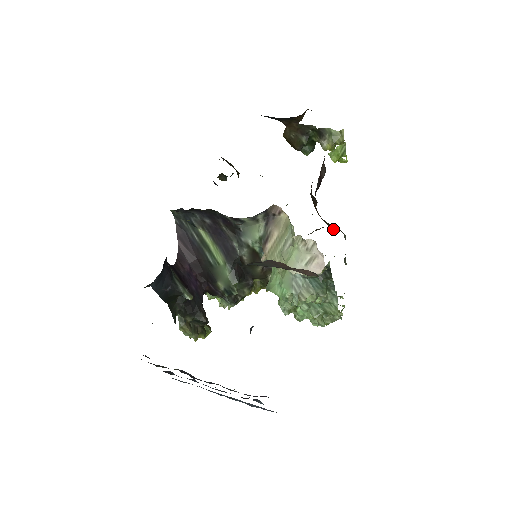
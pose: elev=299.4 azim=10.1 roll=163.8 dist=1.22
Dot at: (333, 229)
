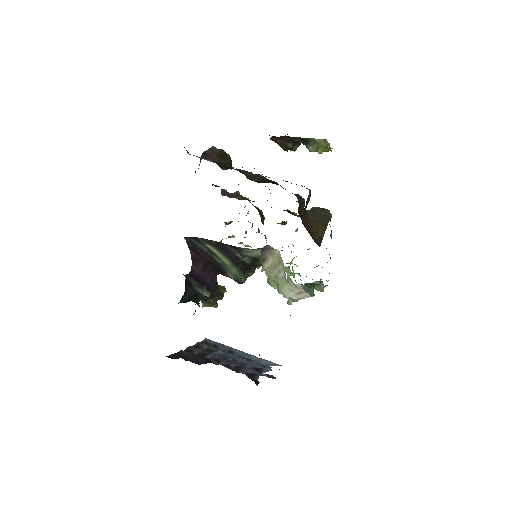
Dot at: (318, 243)
